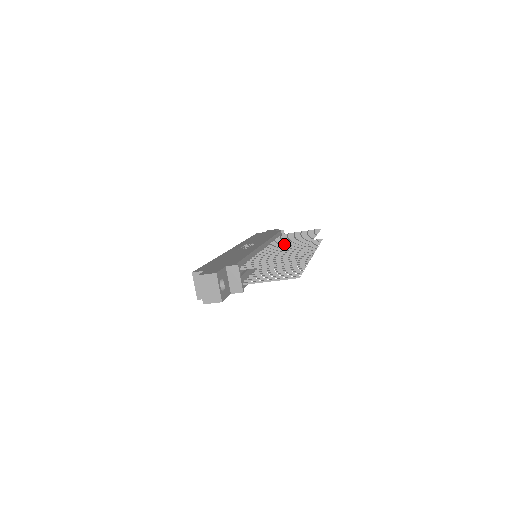
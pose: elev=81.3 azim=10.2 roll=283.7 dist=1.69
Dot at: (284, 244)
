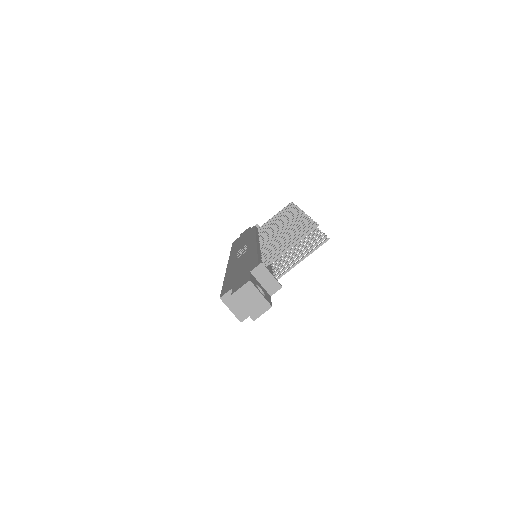
Dot at: (276, 229)
